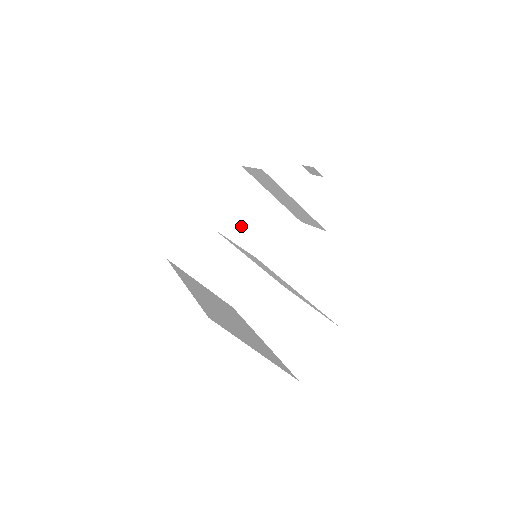
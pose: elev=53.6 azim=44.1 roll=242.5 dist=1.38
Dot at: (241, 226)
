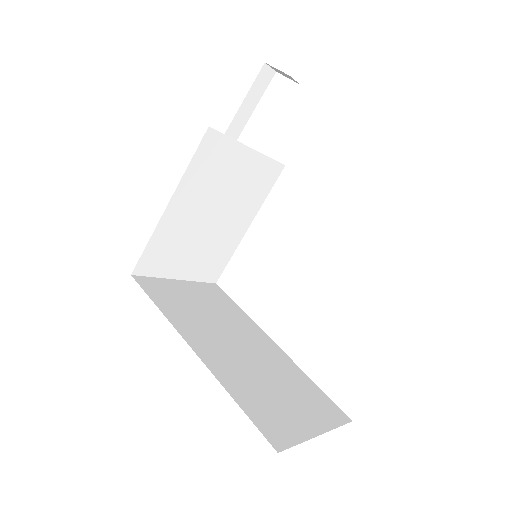
Dot at: (216, 200)
